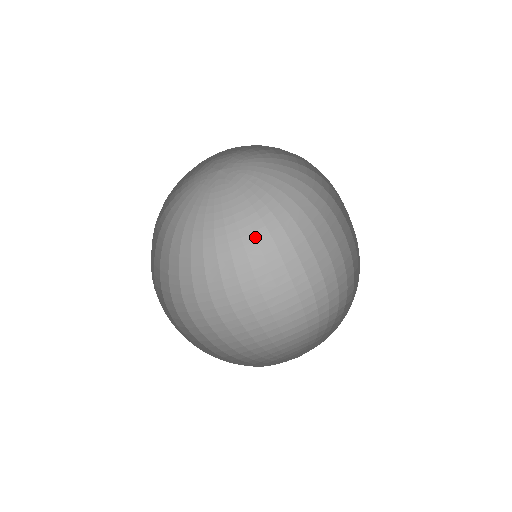
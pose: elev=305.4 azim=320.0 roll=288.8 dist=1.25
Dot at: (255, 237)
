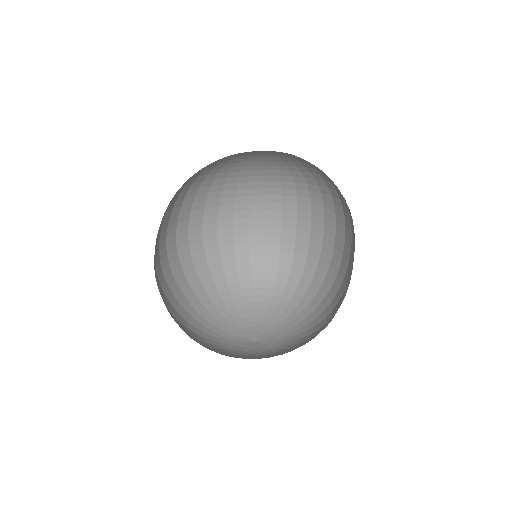
Dot at: (266, 186)
